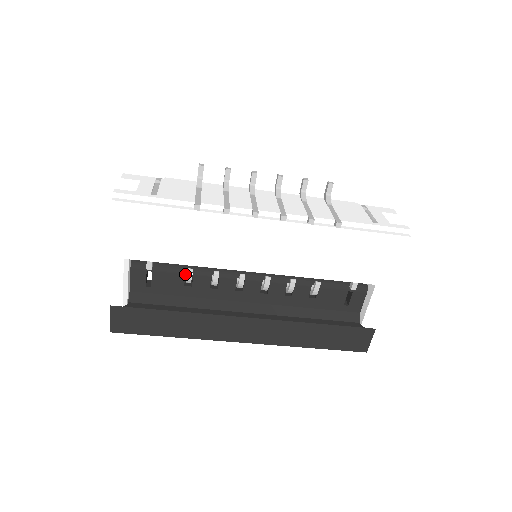
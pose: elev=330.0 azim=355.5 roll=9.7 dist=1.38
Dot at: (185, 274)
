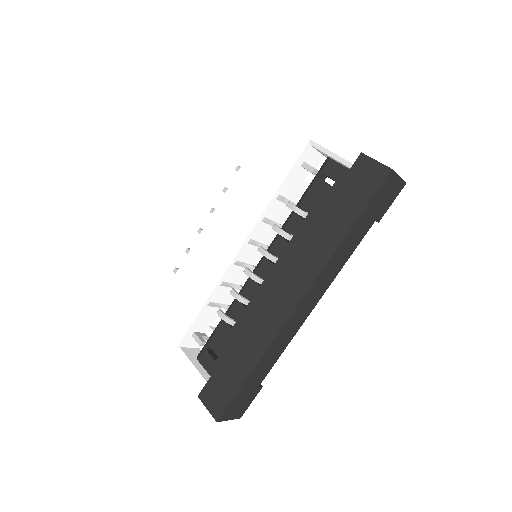
Dot at: occluded
